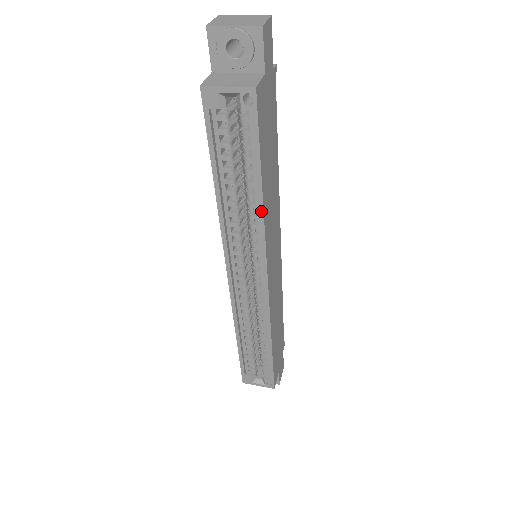
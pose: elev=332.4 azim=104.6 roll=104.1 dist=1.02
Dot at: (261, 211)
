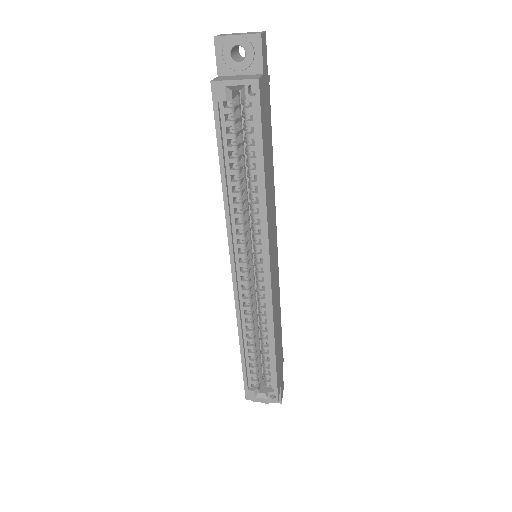
Dot at: (264, 197)
